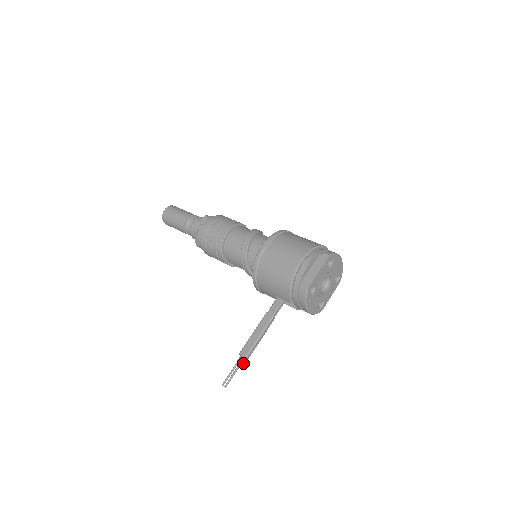
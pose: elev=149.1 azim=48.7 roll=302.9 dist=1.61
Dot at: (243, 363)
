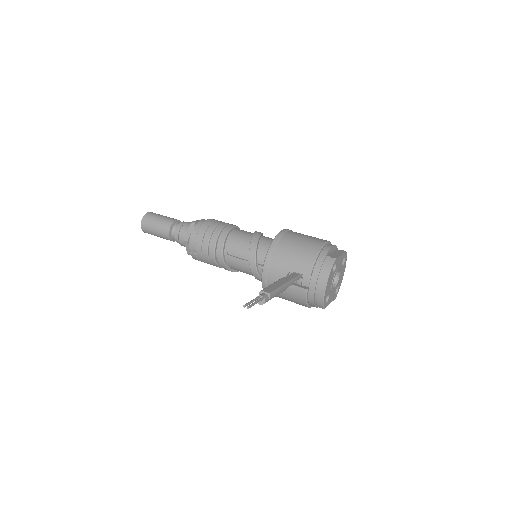
Dot at: (266, 299)
